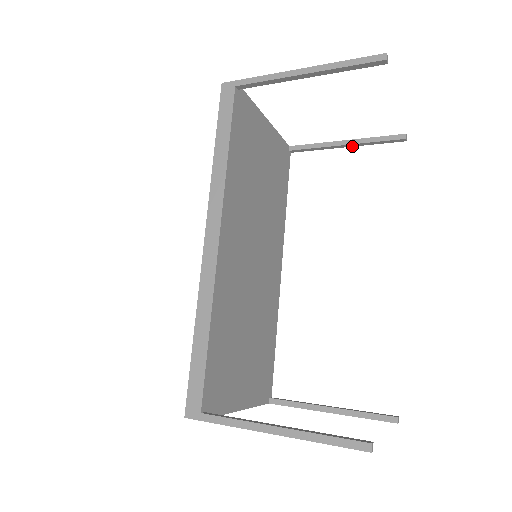
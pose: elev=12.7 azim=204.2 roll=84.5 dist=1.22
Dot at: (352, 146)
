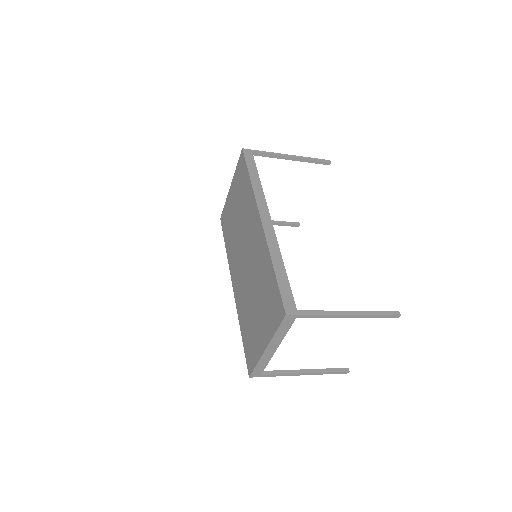
Dot at: occluded
